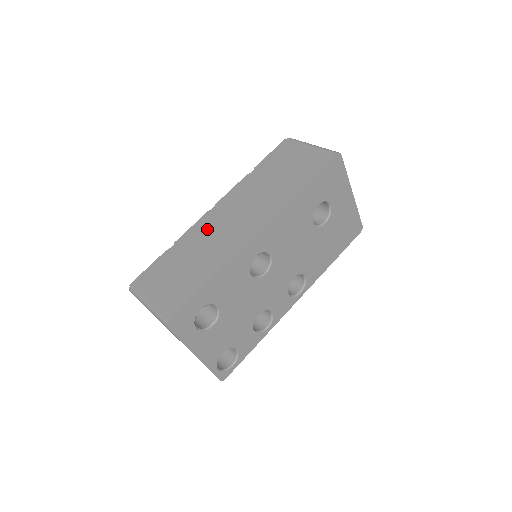
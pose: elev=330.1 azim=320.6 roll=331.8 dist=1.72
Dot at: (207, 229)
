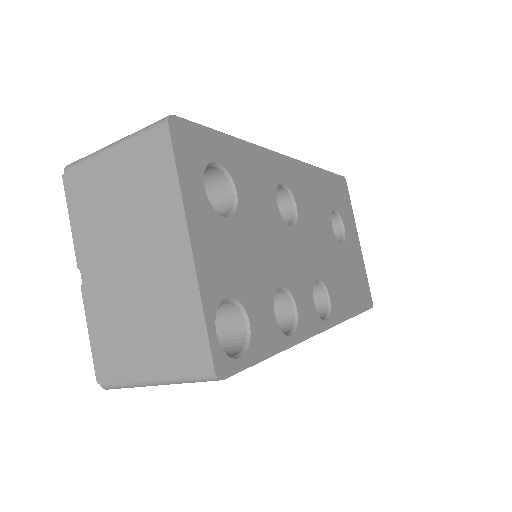
Dot at: occluded
